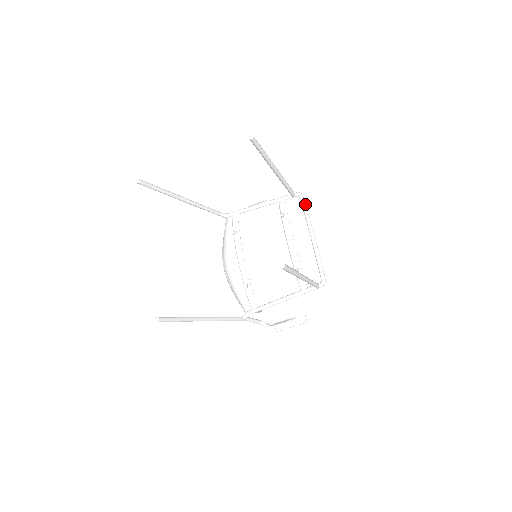
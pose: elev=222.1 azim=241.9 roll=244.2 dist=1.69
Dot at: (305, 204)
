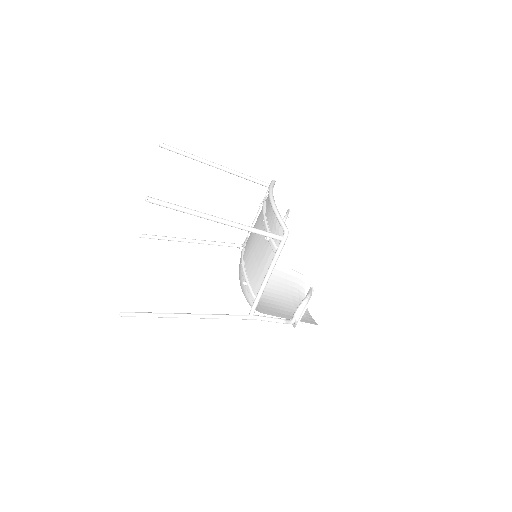
Dot at: (271, 183)
